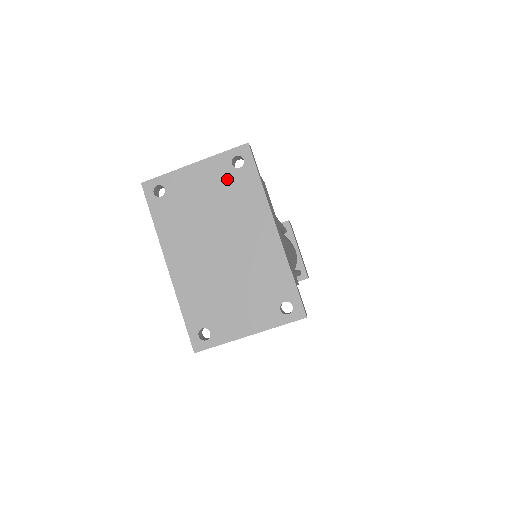
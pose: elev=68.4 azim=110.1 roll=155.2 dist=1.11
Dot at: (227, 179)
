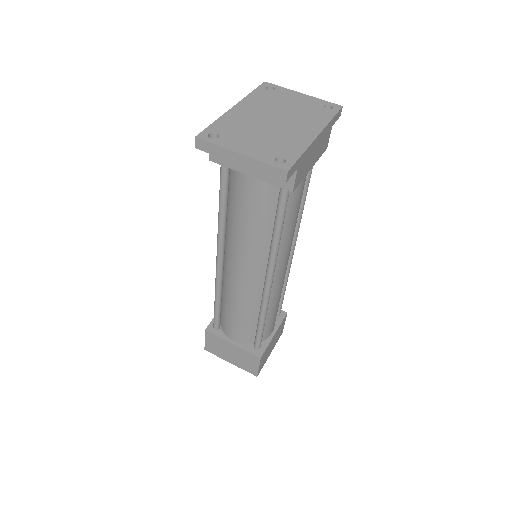
Dot at: (314, 107)
